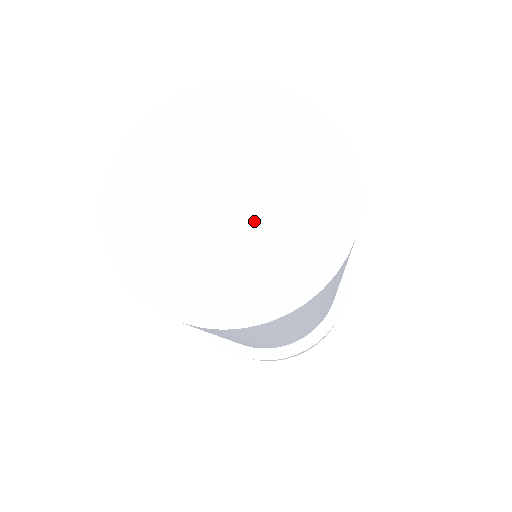
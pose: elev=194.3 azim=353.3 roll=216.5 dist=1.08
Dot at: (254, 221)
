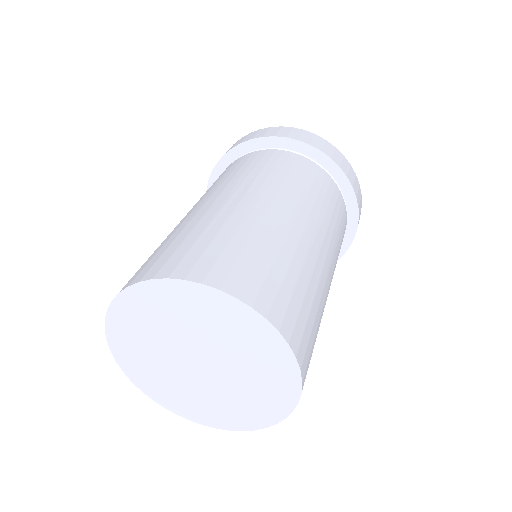
Dot at: (226, 377)
